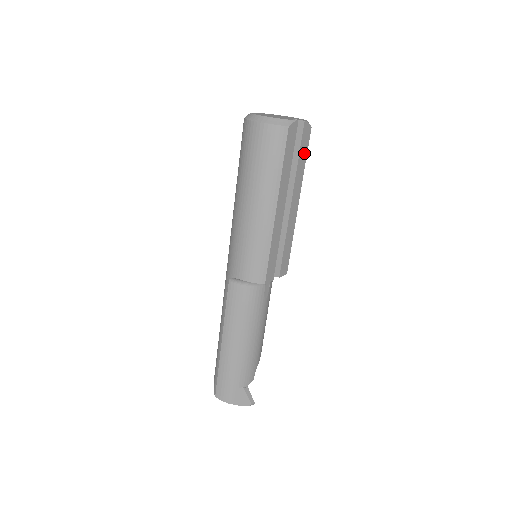
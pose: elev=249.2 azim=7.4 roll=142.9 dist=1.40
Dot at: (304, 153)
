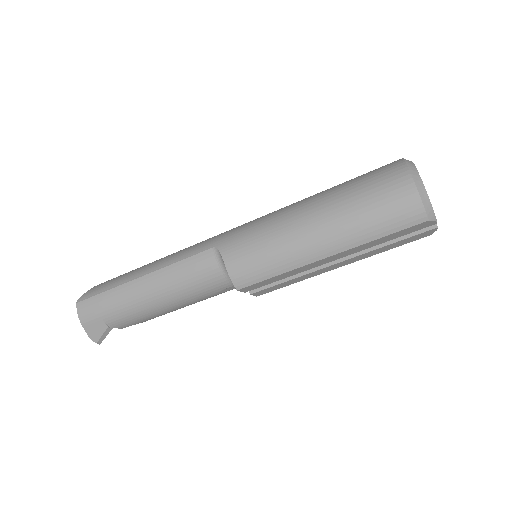
Dot at: (400, 244)
